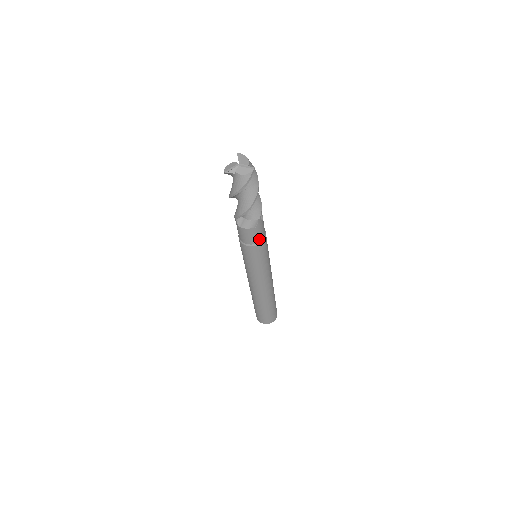
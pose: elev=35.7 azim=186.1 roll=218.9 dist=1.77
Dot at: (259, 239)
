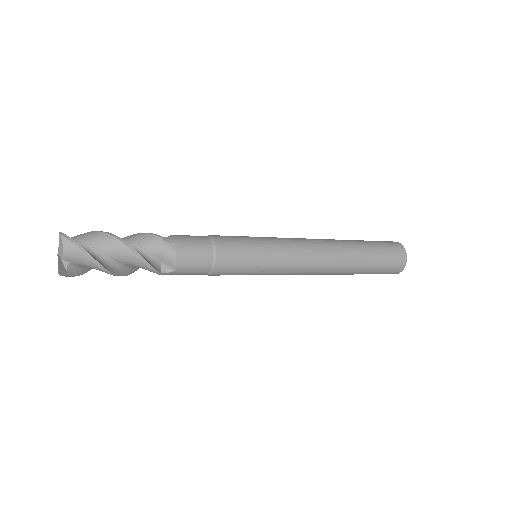
Dot at: (201, 274)
